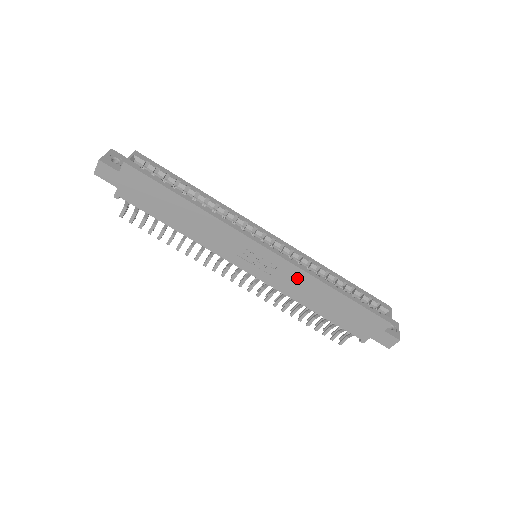
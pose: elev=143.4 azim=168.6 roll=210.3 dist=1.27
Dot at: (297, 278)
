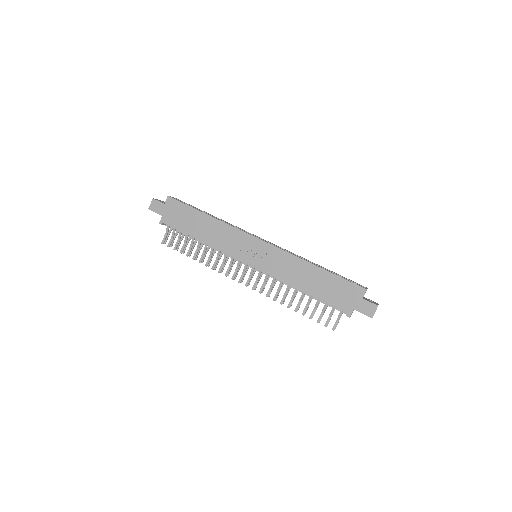
Dot at: (286, 261)
